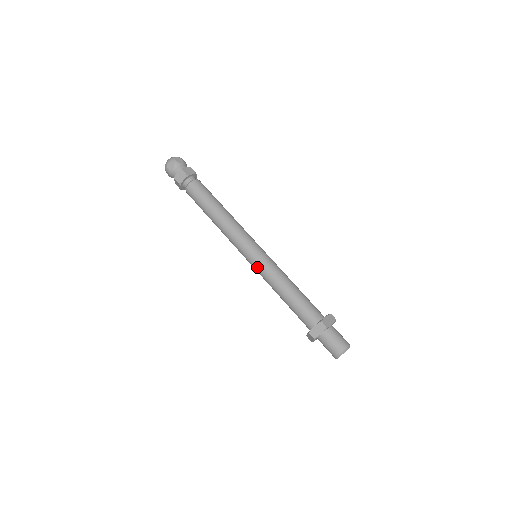
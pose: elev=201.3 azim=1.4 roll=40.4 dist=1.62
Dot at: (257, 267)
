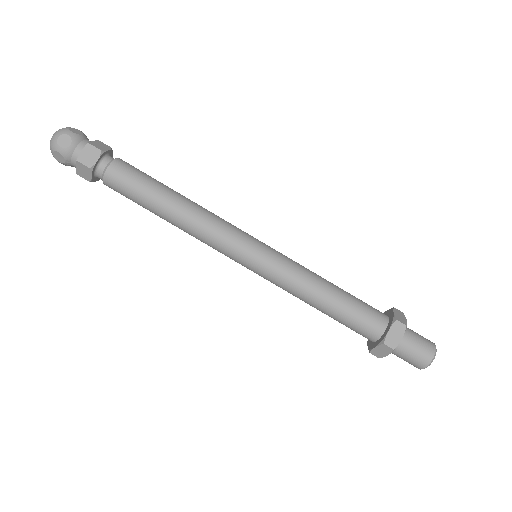
Dot at: (269, 270)
